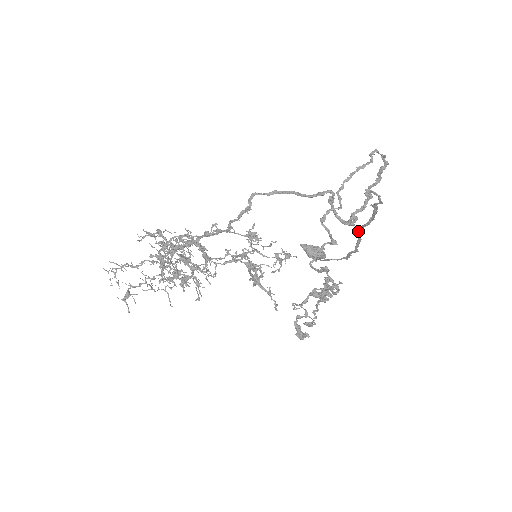
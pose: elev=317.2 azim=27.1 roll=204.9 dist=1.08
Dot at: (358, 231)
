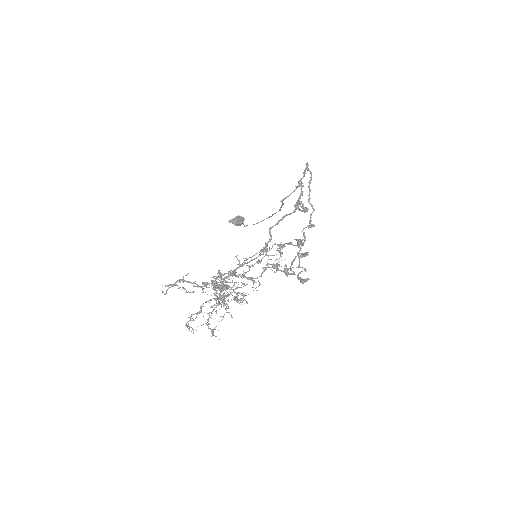
Dot at: occluded
